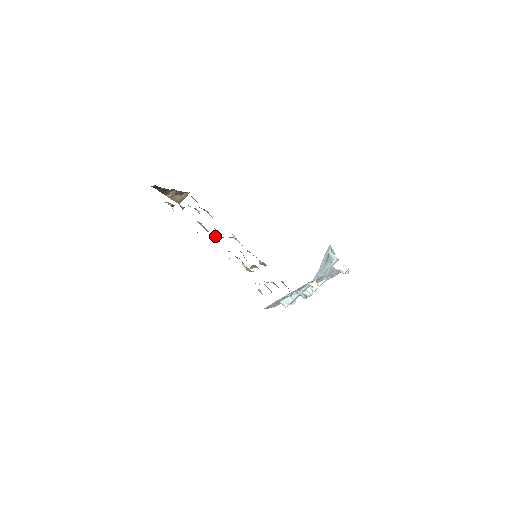
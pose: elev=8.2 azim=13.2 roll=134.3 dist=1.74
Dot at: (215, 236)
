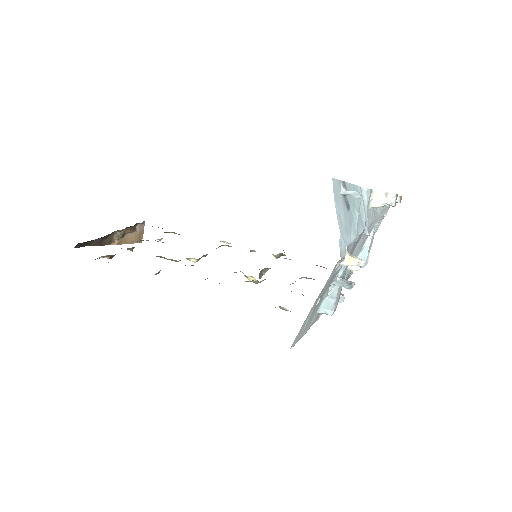
Dot at: occluded
